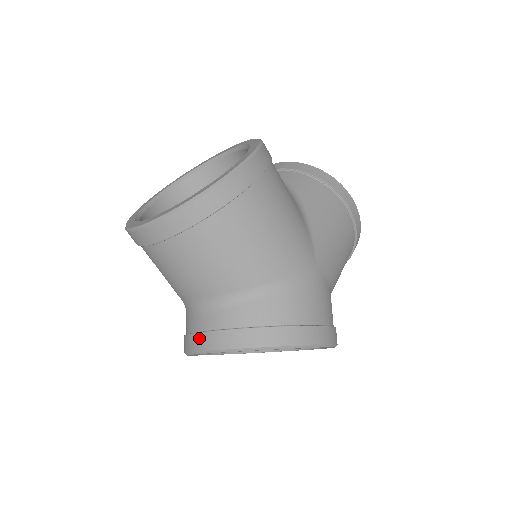
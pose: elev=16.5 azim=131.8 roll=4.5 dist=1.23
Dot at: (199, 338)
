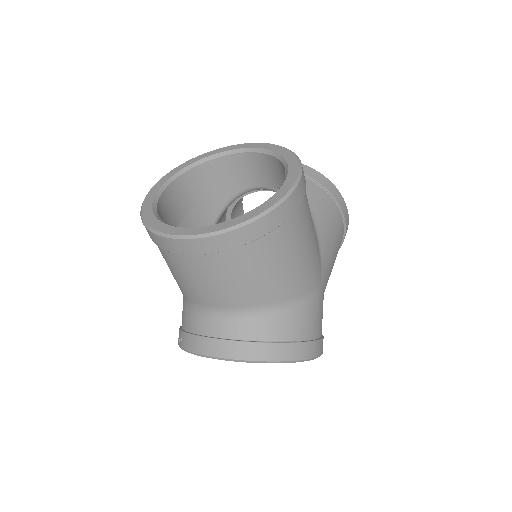
Dot at: (208, 343)
